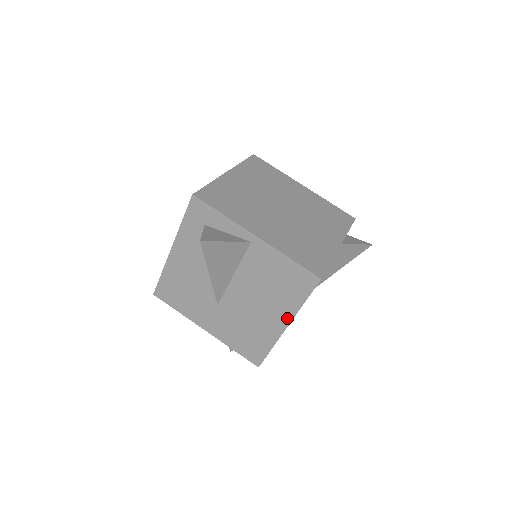
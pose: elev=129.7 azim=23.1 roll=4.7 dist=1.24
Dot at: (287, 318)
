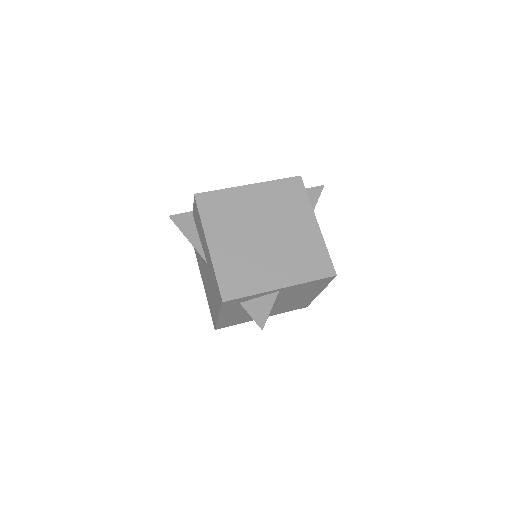
Dot at: (319, 292)
